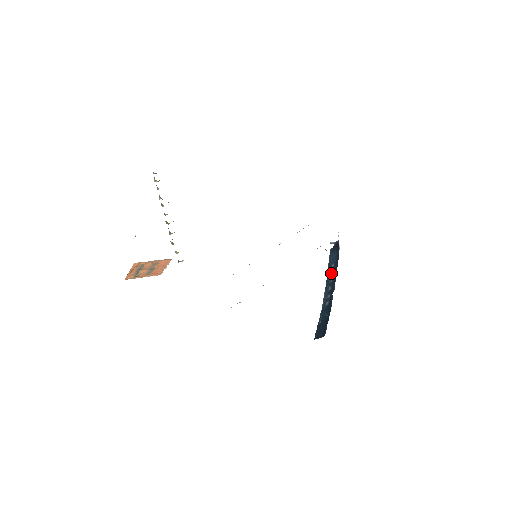
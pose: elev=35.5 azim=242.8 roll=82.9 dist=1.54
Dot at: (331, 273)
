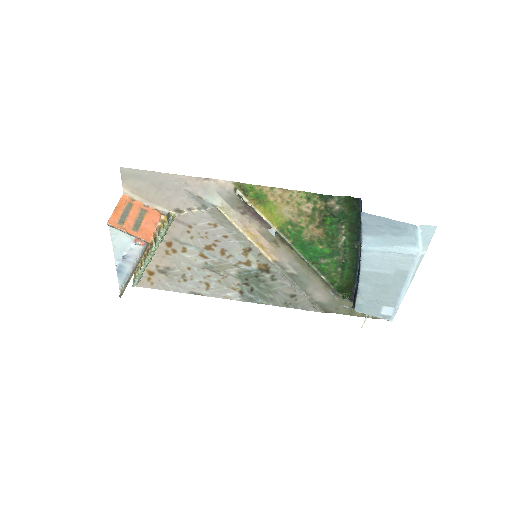
Dot at: (358, 279)
